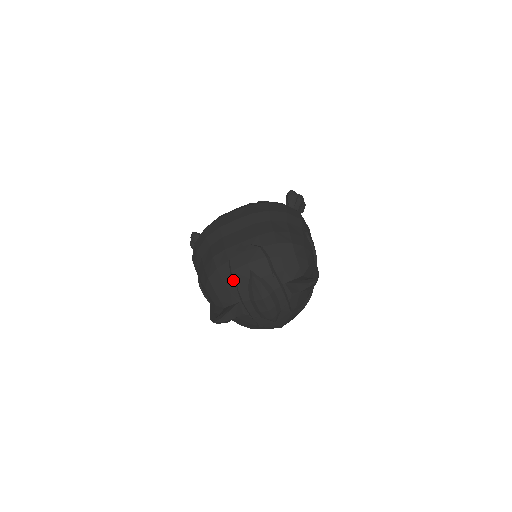
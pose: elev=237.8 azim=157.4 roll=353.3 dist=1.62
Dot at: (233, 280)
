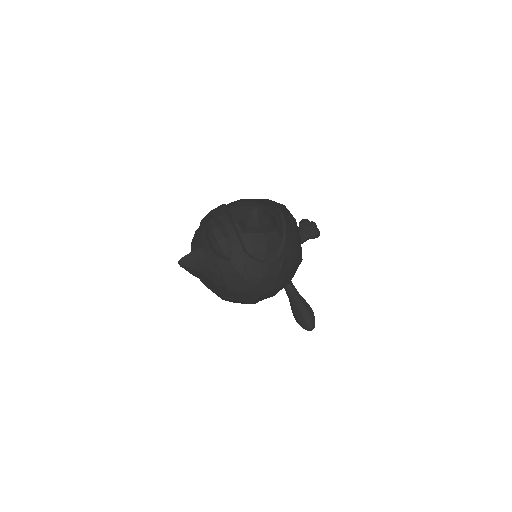
Dot at: (200, 230)
